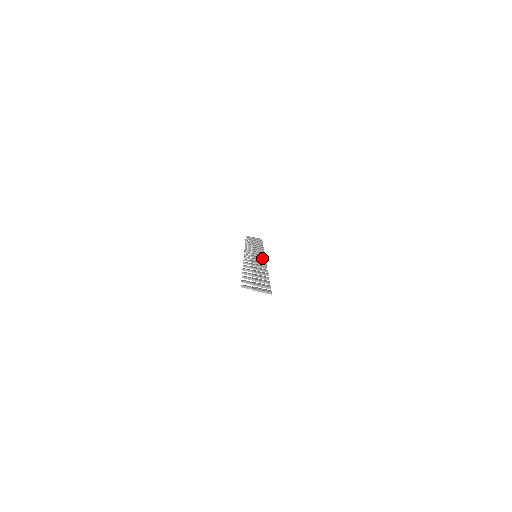
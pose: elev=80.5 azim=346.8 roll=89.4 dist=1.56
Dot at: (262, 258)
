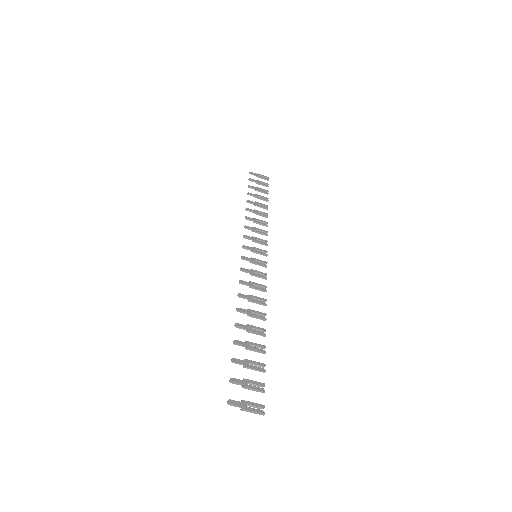
Dot at: (263, 265)
